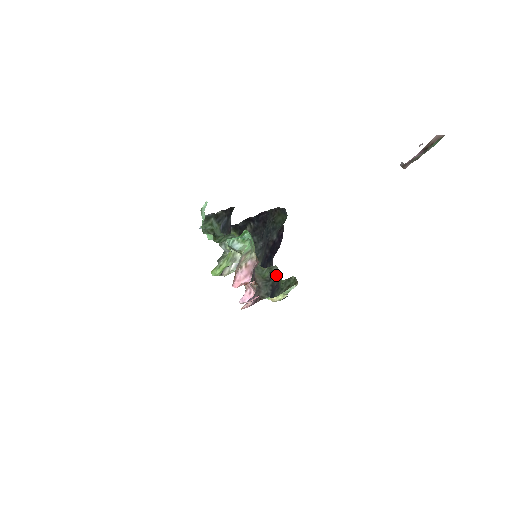
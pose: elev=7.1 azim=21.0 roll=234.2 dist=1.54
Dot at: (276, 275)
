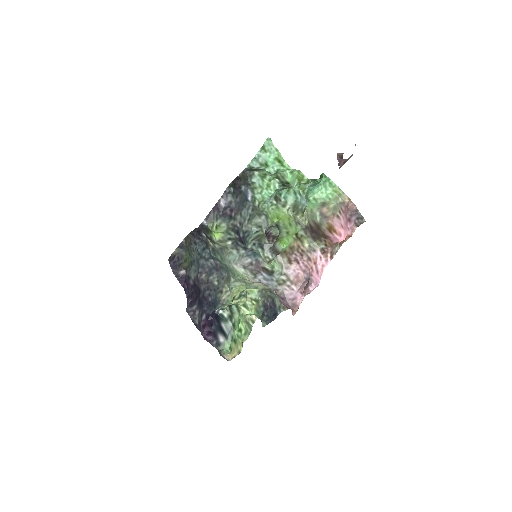
Dot at: (264, 290)
